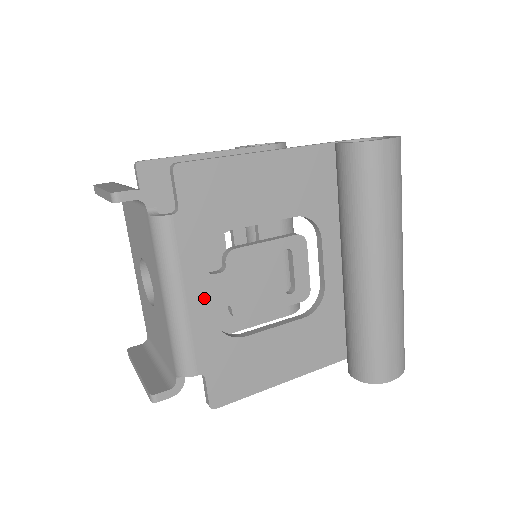
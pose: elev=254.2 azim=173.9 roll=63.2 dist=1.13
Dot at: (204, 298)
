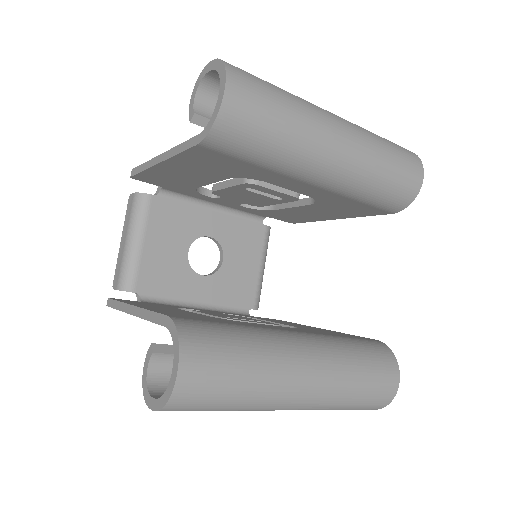
Dot at: occluded
